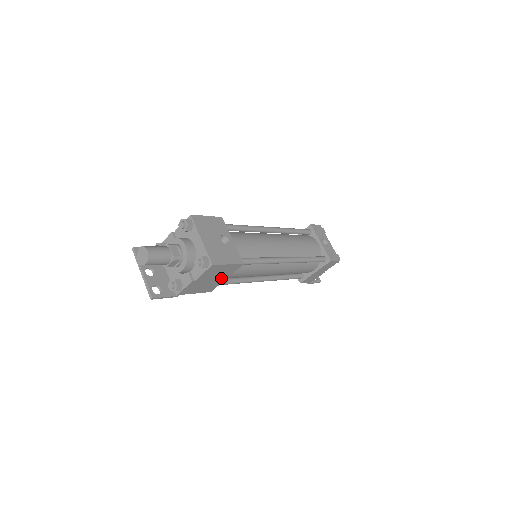
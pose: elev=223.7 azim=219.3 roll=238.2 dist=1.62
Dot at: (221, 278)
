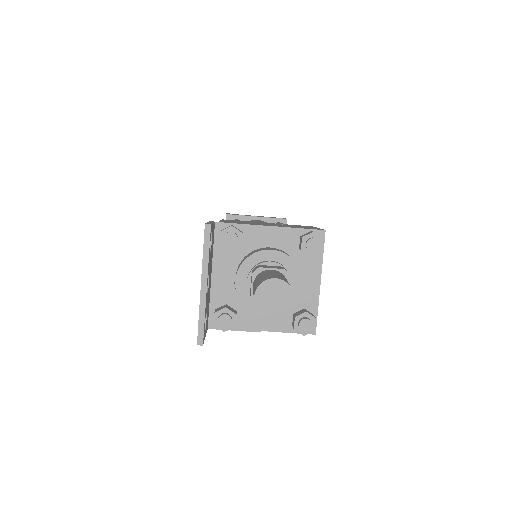
Dot at: occluded
